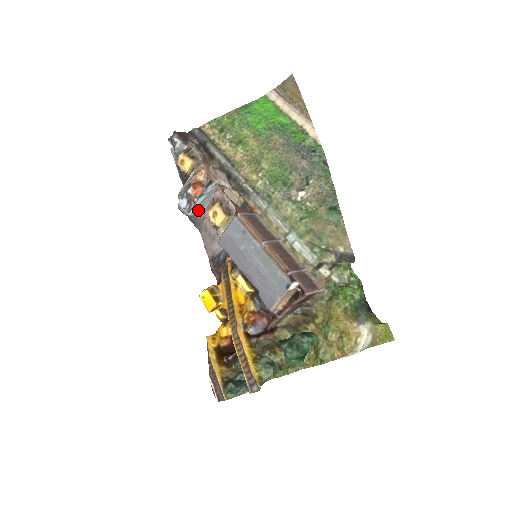
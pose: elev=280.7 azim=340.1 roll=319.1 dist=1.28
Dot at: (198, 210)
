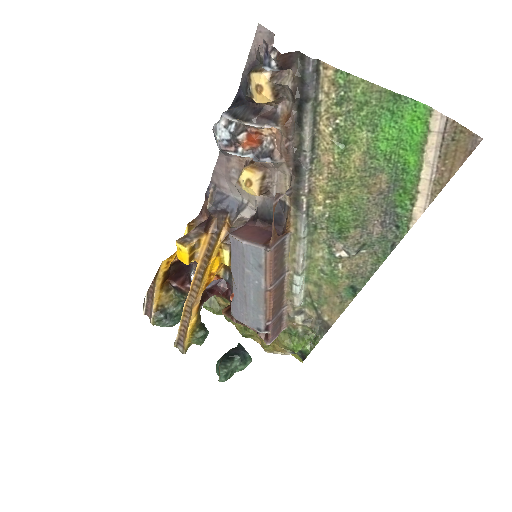
Dot at: occluded
